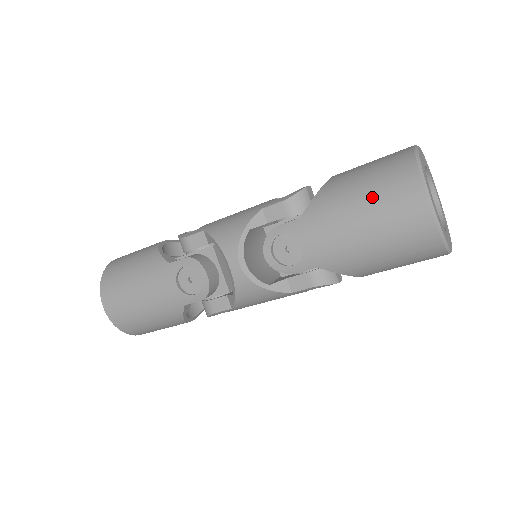
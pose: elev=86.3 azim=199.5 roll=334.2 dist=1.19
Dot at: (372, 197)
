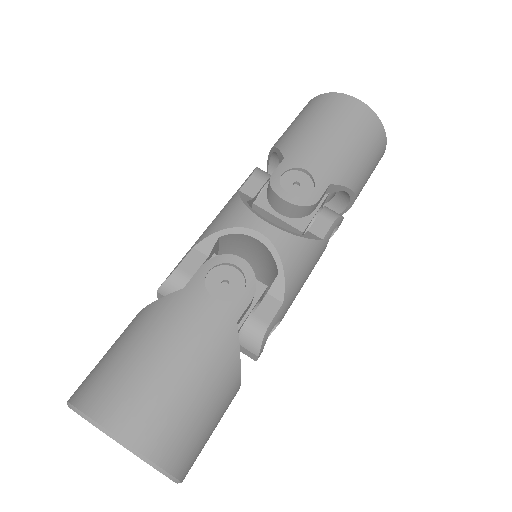
Dot at: (321, 116)
